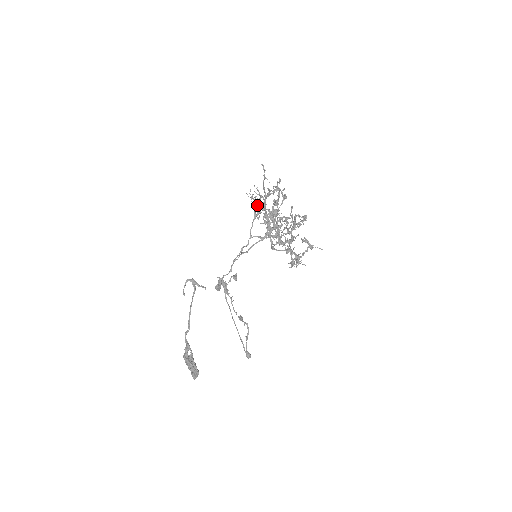
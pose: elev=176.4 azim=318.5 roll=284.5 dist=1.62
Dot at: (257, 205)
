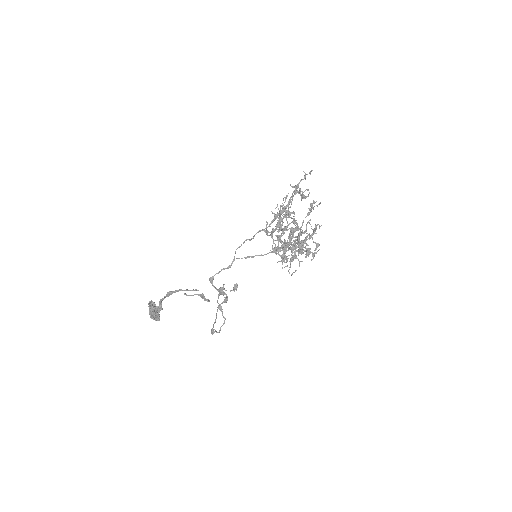
Dot at: (282, 206)
